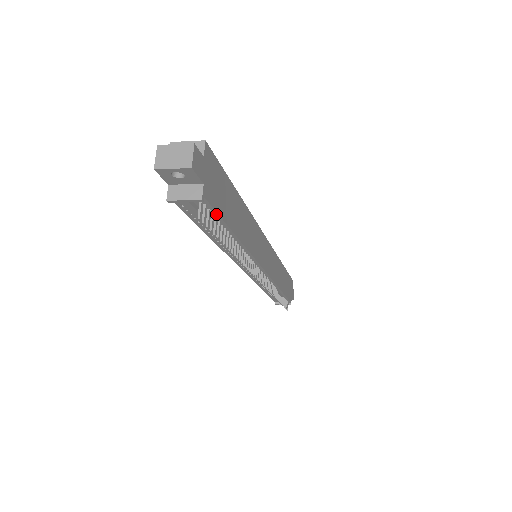
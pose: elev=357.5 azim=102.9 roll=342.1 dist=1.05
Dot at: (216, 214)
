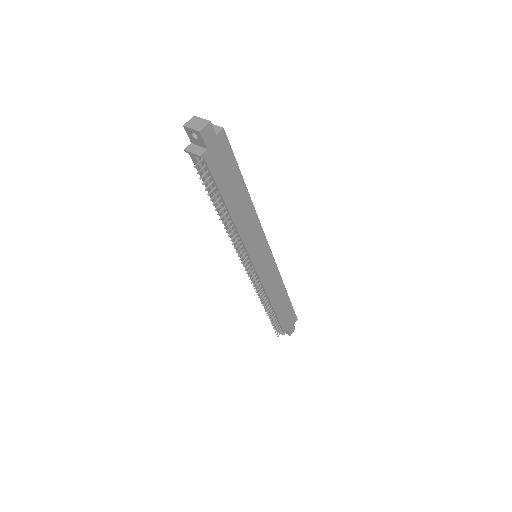
Dot at: (213, 178)
